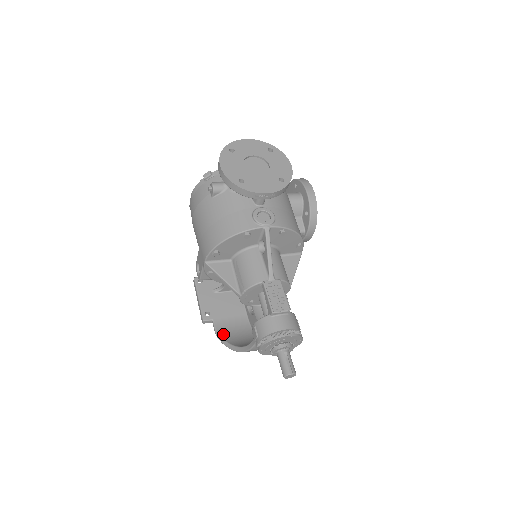
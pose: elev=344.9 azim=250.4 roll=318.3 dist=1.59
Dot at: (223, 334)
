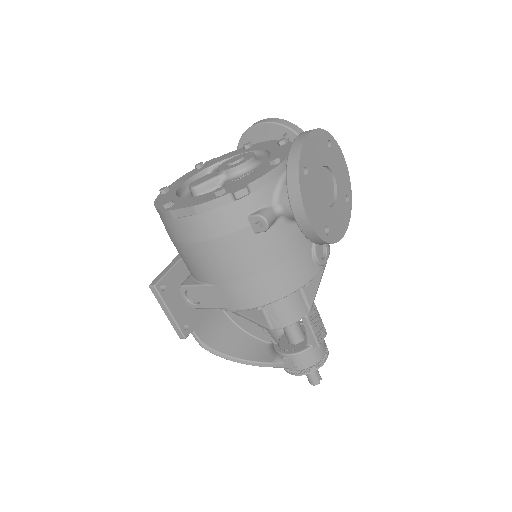
Dot at: (211, 343)
